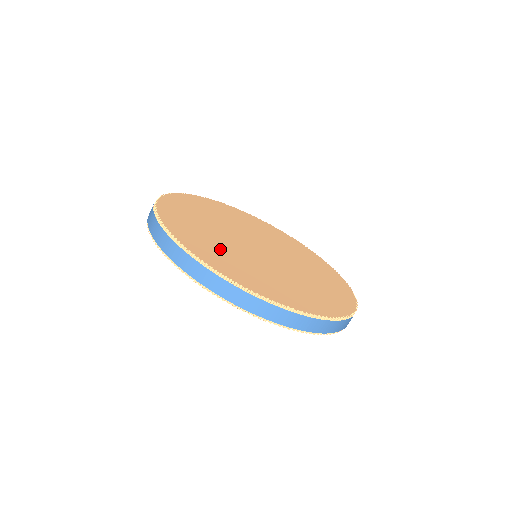
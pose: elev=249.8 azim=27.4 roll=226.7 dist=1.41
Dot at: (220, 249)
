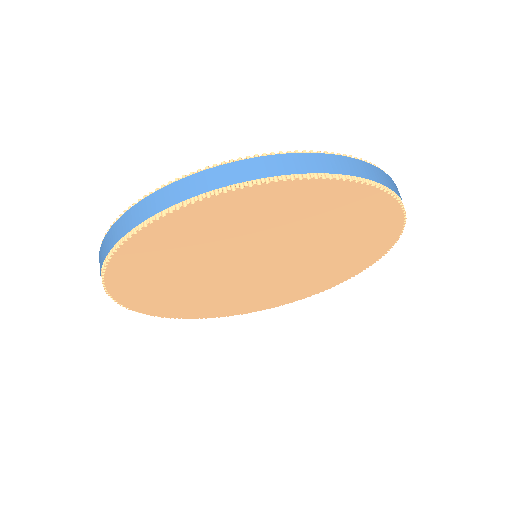
Dot at: occluded
